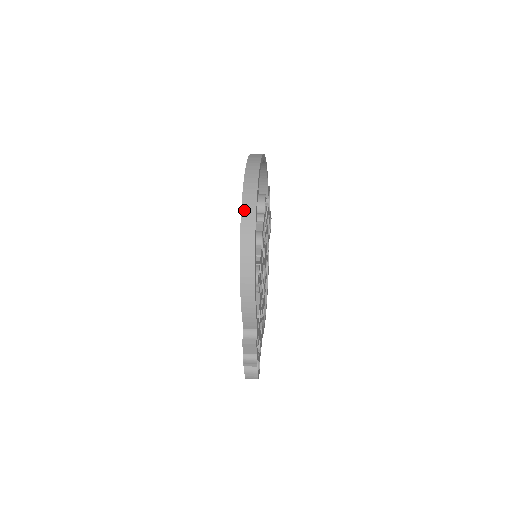
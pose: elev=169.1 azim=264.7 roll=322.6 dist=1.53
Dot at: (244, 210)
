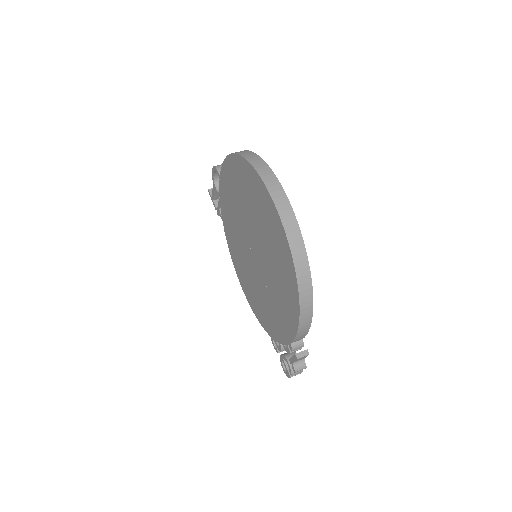
Dot at: (292, 245)
